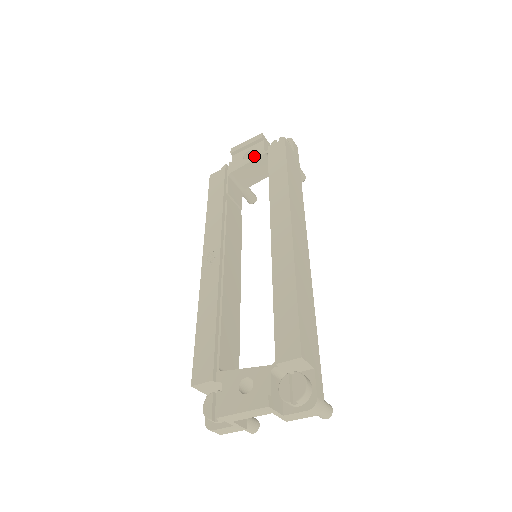
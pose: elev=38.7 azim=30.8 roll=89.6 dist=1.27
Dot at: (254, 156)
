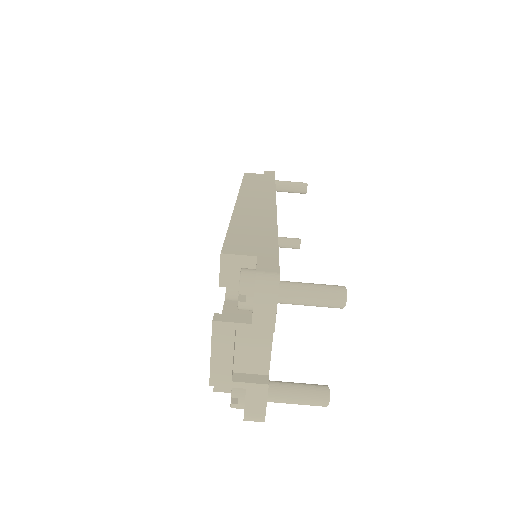
Dot at: occluded
